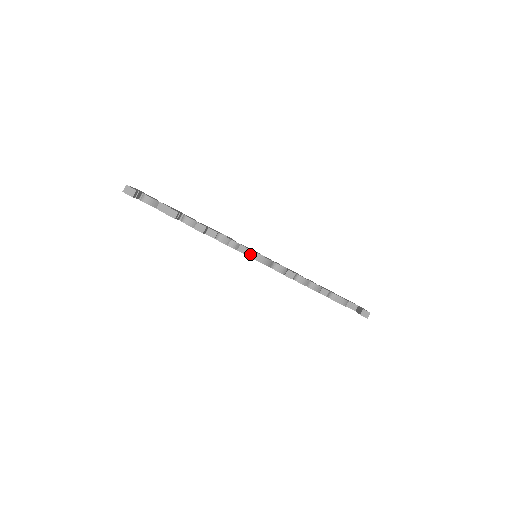
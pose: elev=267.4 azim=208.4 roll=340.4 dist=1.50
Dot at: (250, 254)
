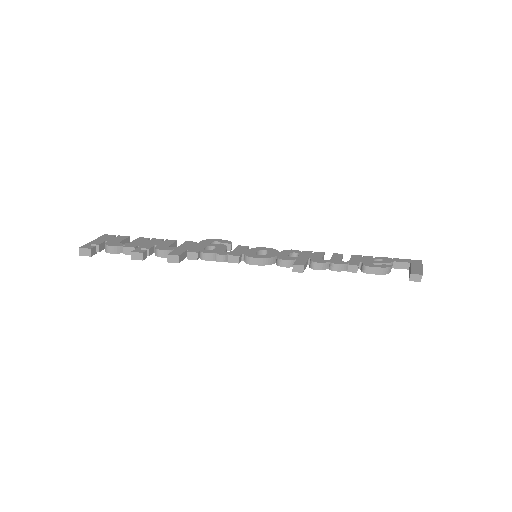
Dot at: (245, 260)
